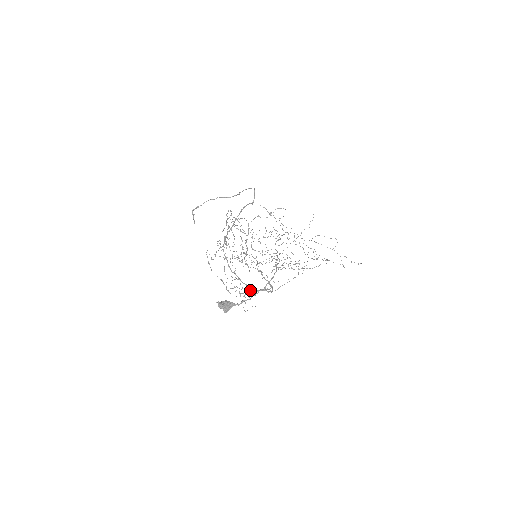
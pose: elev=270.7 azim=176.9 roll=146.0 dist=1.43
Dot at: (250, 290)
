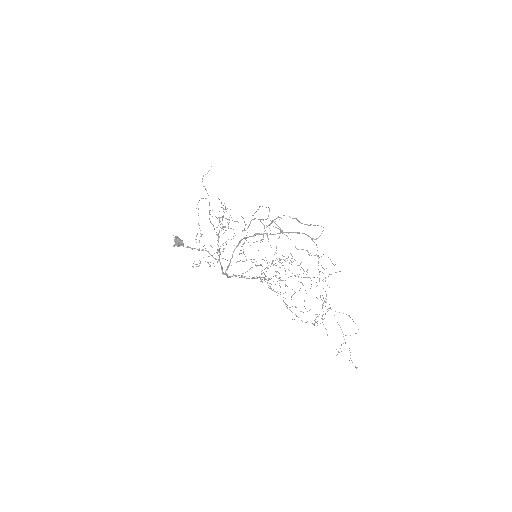
Dot at: occluded
